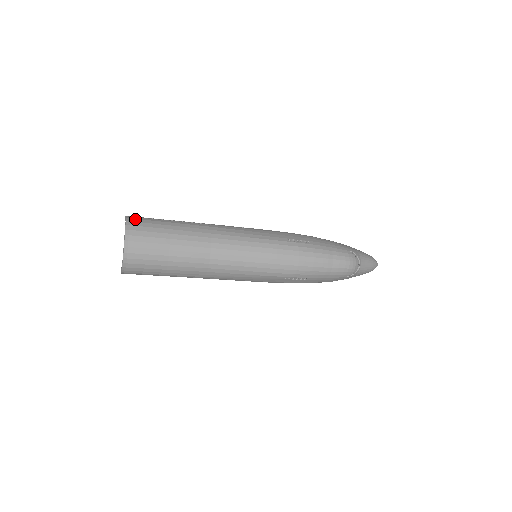
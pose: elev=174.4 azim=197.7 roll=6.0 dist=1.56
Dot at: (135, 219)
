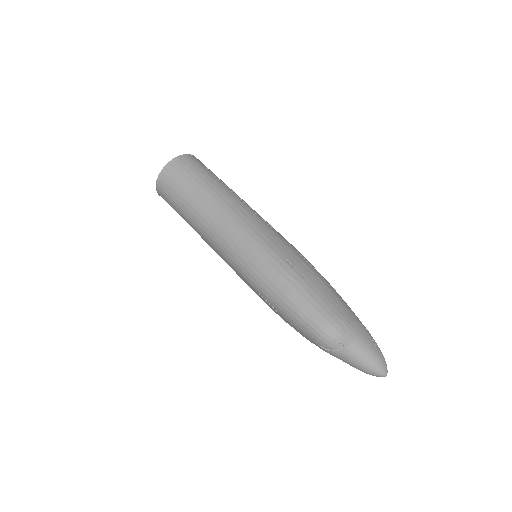
Dot at: (190, 159)
